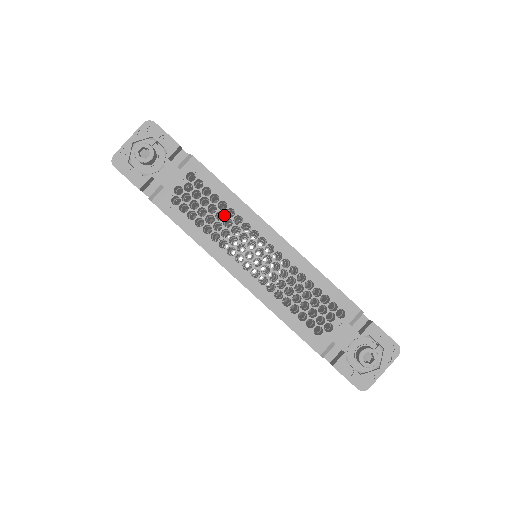
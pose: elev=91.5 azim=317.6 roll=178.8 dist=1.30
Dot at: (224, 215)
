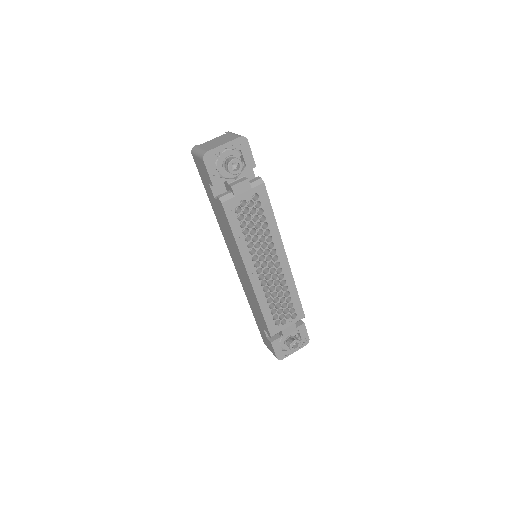
Dot at: occluded
